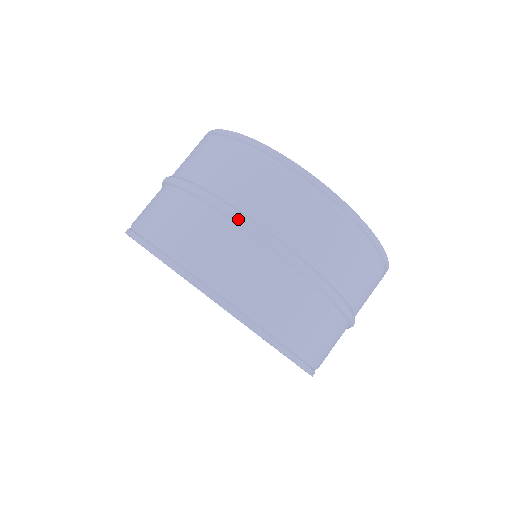
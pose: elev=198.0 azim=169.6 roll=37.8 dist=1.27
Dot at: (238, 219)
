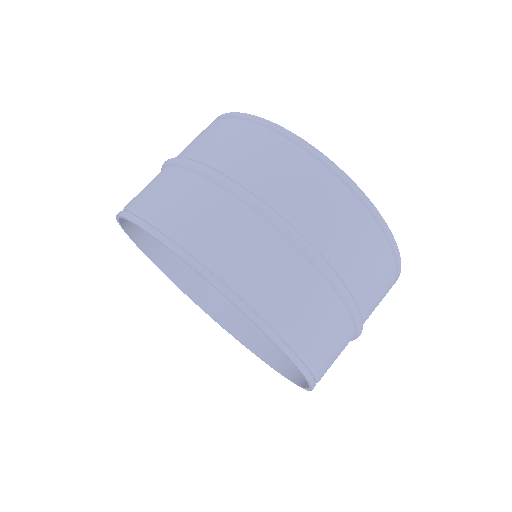
Dot at: (353, 310)
